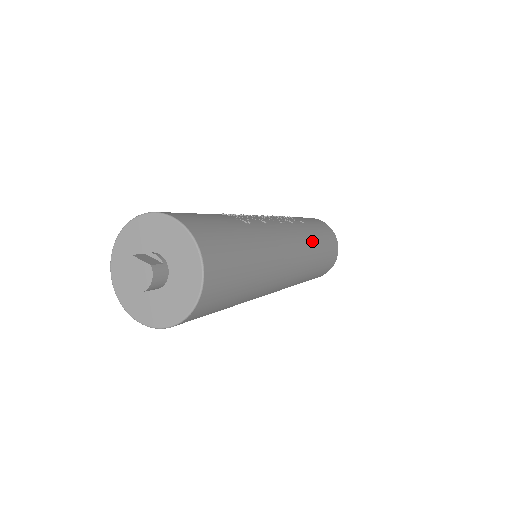
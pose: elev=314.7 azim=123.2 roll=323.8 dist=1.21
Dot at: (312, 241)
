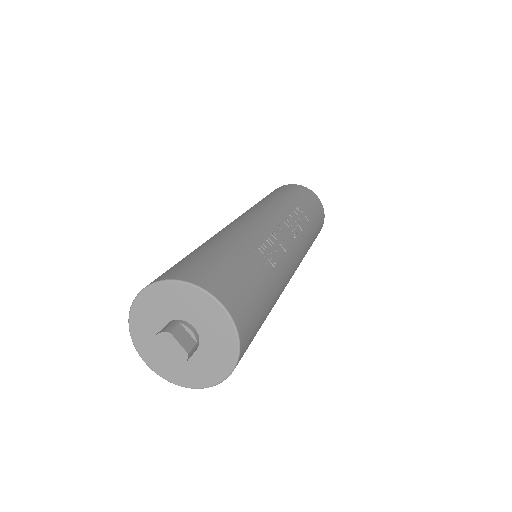
Dot at: (309, 245)
